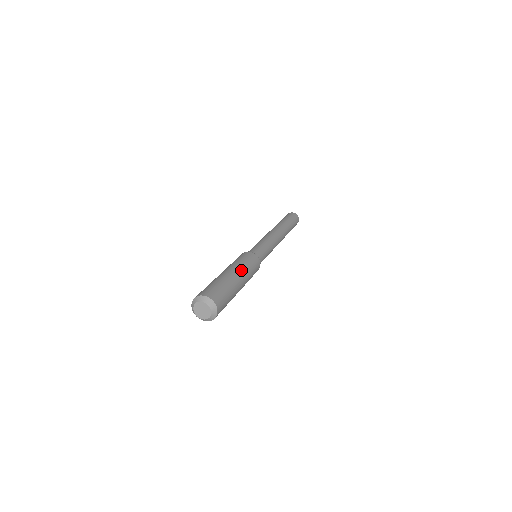
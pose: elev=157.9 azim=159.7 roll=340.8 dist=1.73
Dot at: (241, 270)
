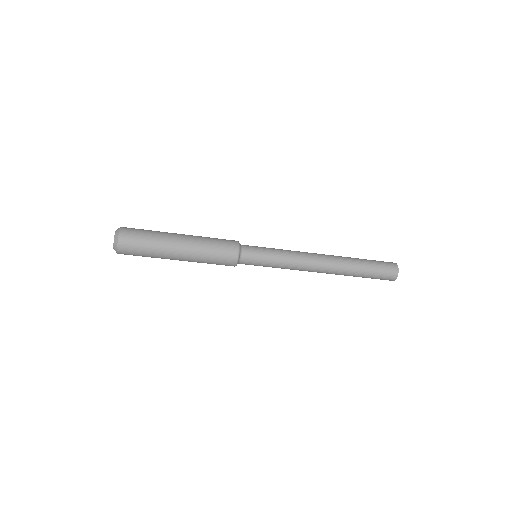
Dot at: (193, 243)
